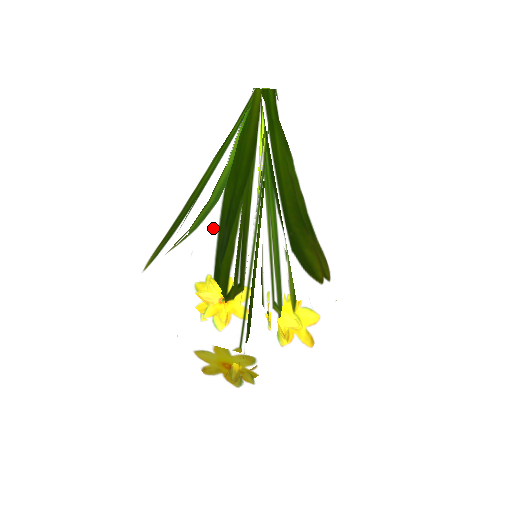
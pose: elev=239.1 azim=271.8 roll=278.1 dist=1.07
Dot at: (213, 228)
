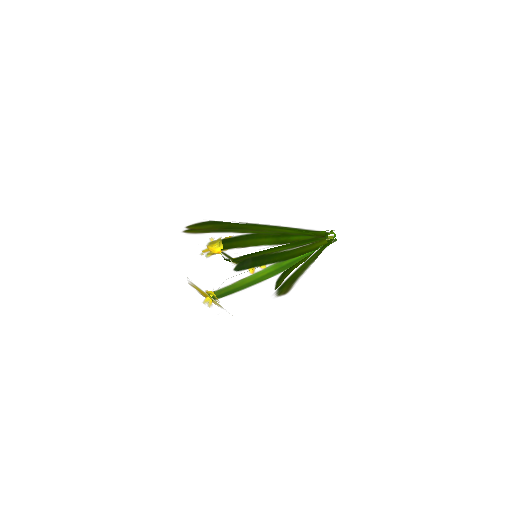
Dot at: occluded
